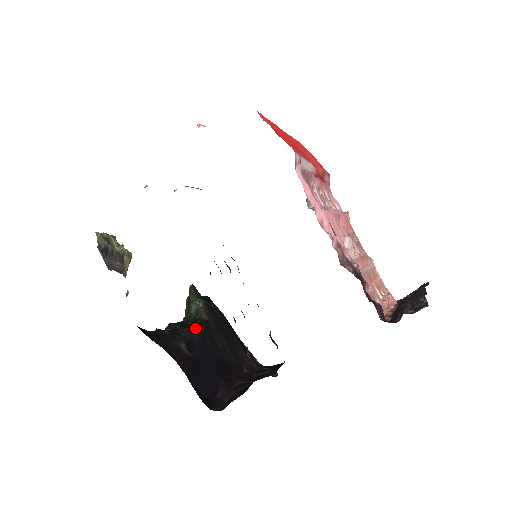
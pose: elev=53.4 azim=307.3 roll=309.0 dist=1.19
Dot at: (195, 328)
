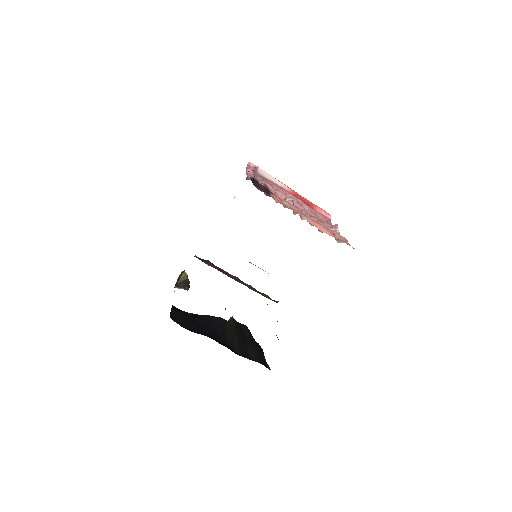
Dot at: occluded
